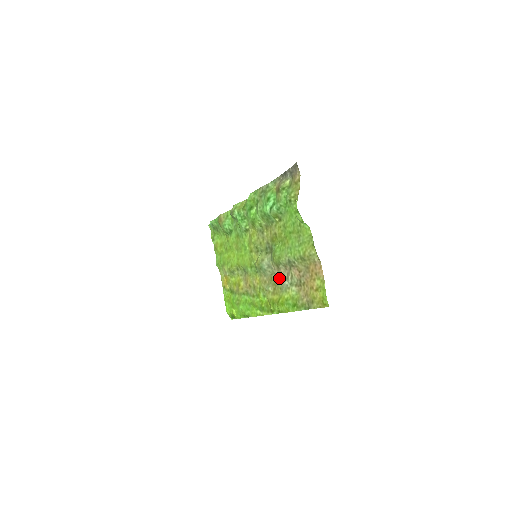
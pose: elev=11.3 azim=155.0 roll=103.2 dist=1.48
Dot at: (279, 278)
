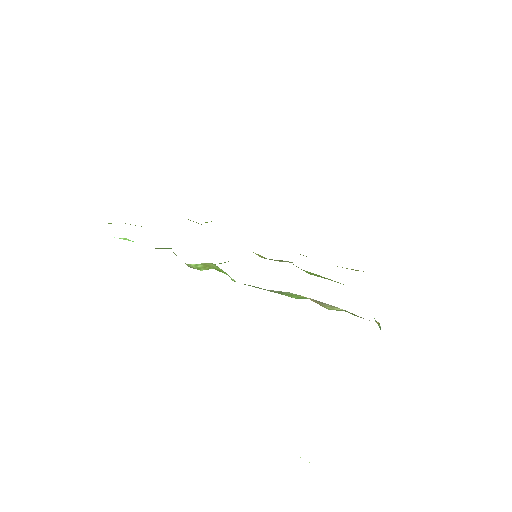
Dot at: occluded
